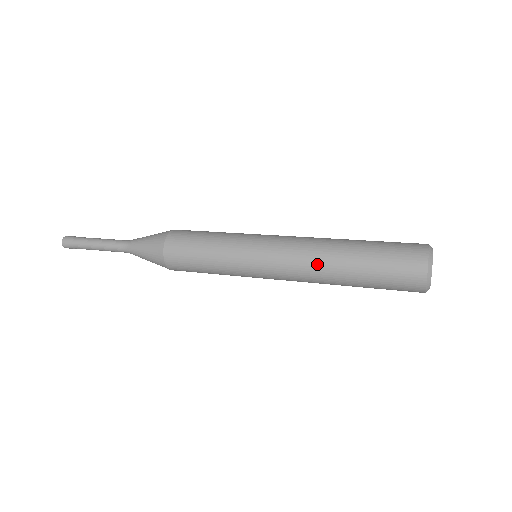
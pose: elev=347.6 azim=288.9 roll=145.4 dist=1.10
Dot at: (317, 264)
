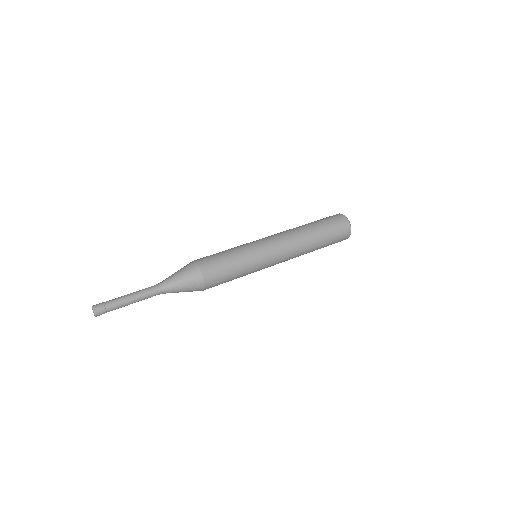
Dot at: (300, 255)
